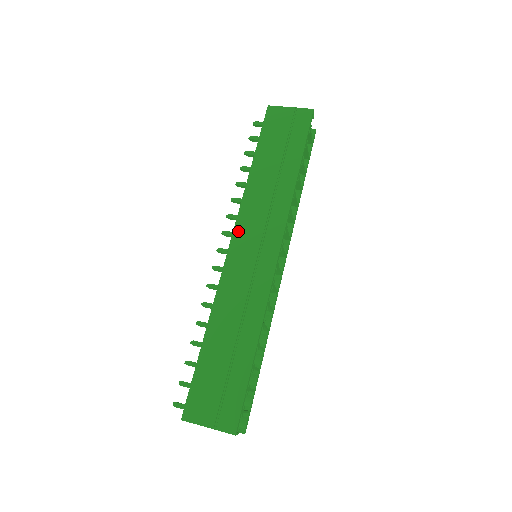
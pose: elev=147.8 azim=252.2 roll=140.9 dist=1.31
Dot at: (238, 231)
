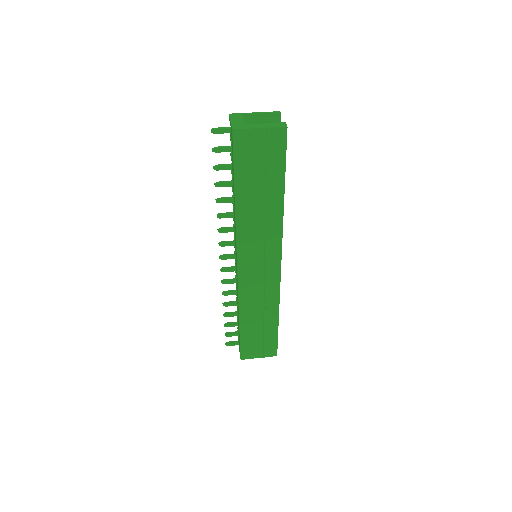
Dot at: (242, 257)
